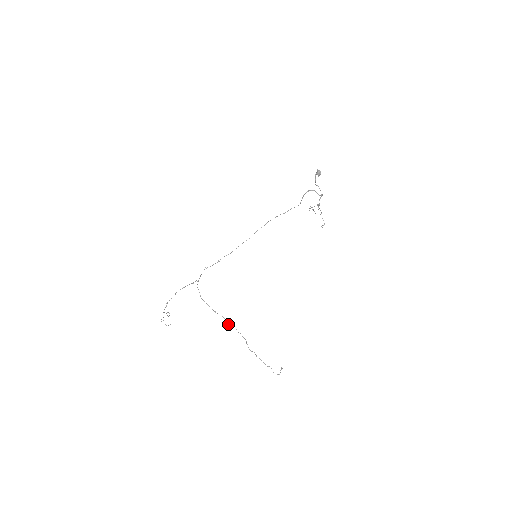
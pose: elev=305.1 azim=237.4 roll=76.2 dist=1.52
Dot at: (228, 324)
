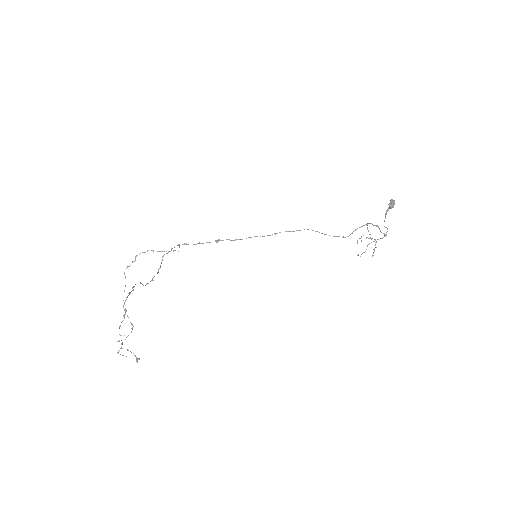
Dot at: occluded
